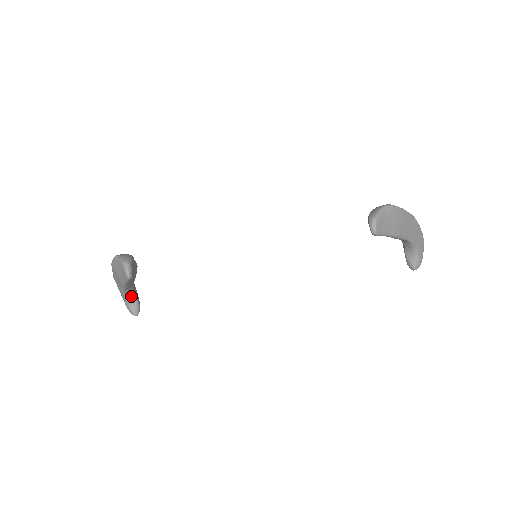
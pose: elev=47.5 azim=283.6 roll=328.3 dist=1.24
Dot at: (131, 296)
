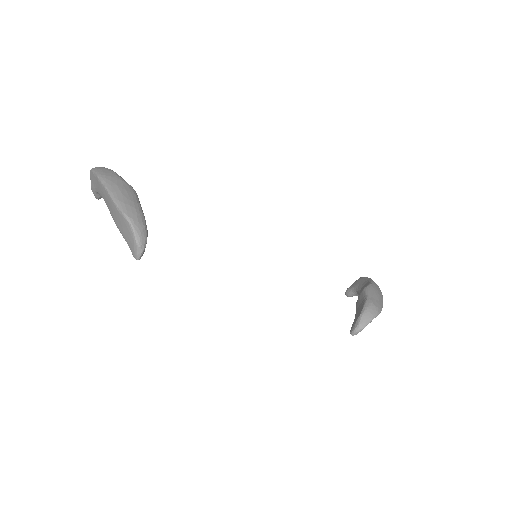
Dot at: occluded
